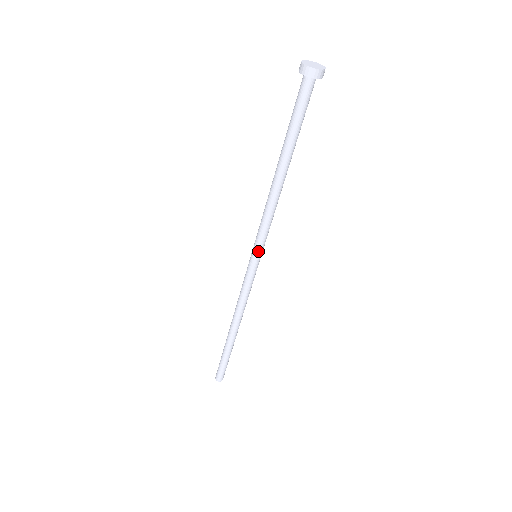
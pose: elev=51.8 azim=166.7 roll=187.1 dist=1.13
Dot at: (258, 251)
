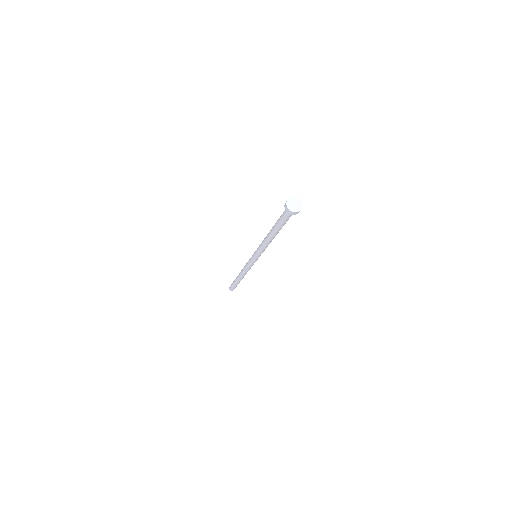
Dot at: (258, 257)
